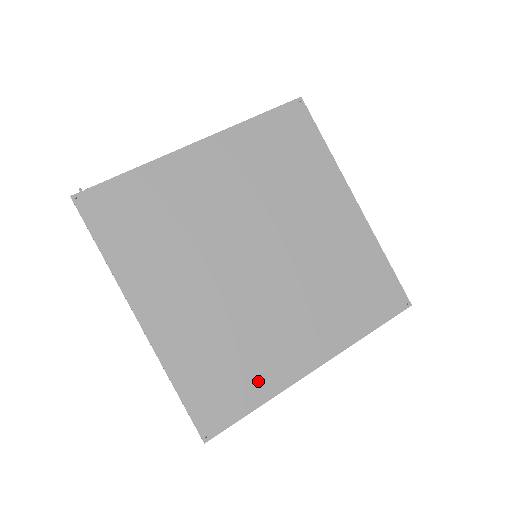
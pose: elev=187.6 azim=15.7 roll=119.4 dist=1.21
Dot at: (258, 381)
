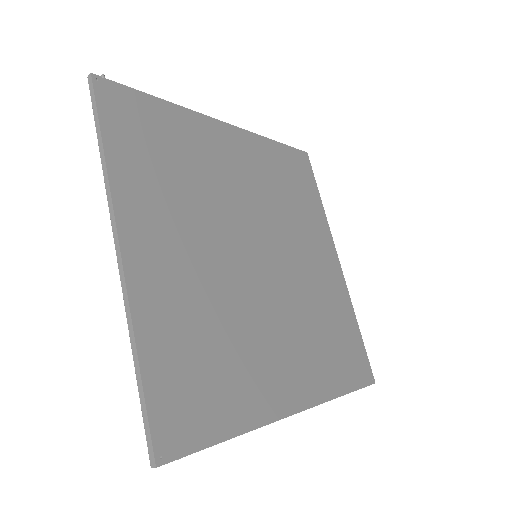
Dot at: (238, 400)
